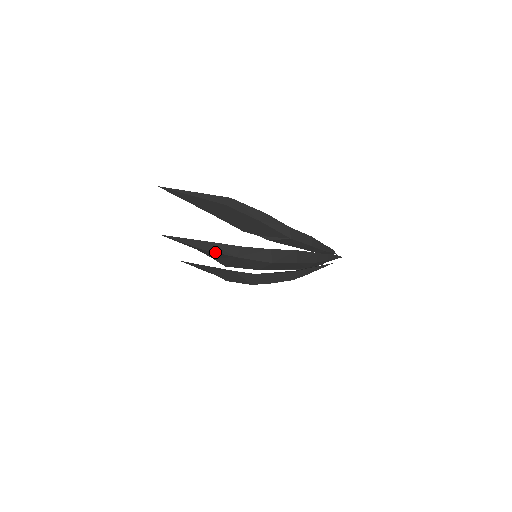
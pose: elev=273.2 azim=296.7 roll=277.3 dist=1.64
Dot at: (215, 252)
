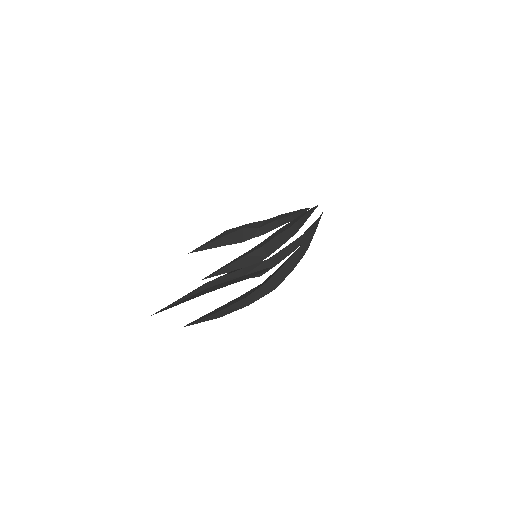
Dot at: occluded
